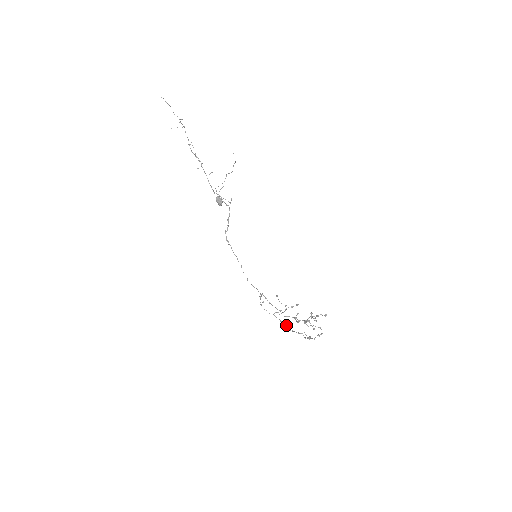
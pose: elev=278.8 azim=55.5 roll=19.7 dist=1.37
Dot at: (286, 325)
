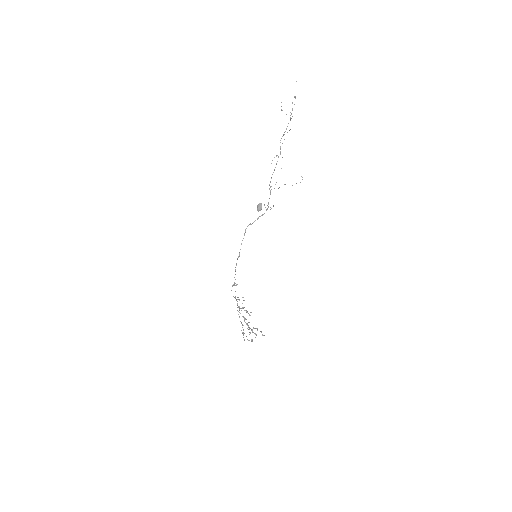
Dot at: occluded
